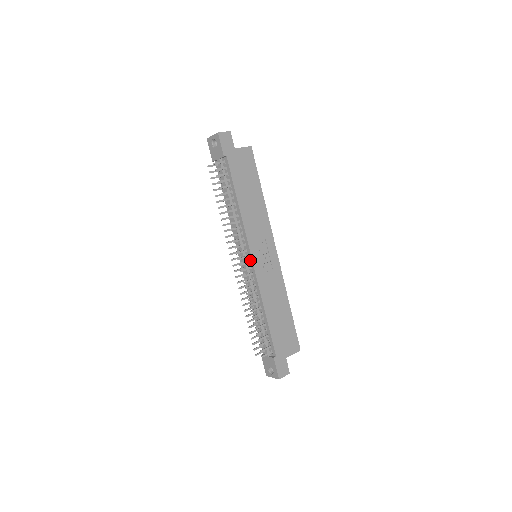
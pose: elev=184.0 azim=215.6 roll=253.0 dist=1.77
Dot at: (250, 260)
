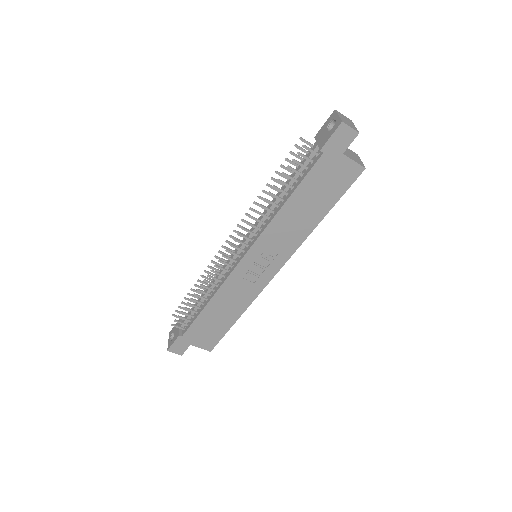
Dot at: (241, 256)
